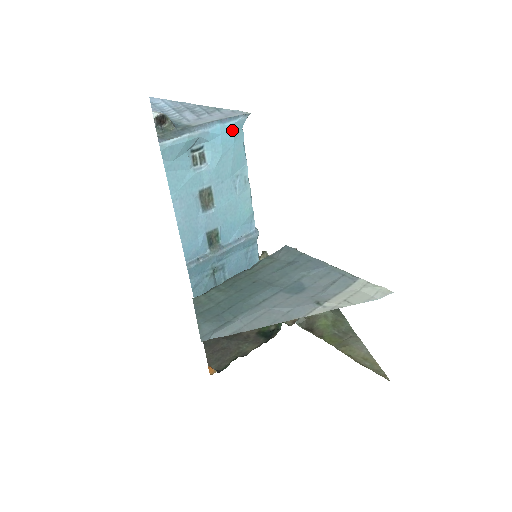
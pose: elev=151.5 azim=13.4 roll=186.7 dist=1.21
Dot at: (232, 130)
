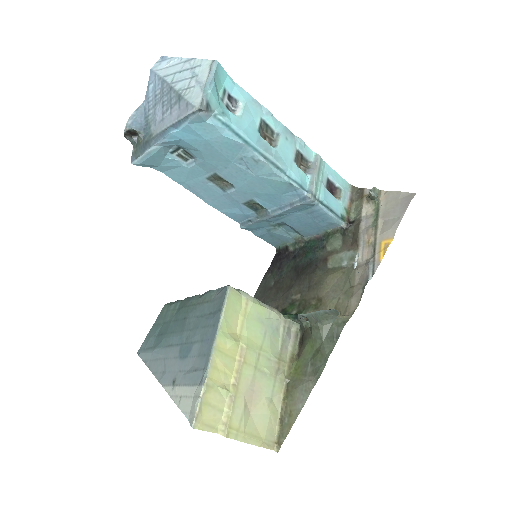
Dot at: (191, 131)
